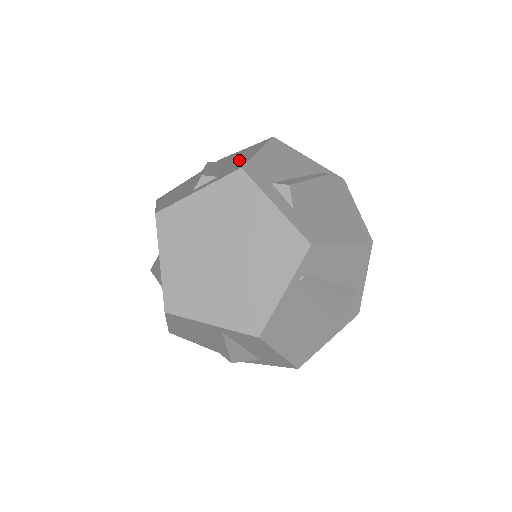
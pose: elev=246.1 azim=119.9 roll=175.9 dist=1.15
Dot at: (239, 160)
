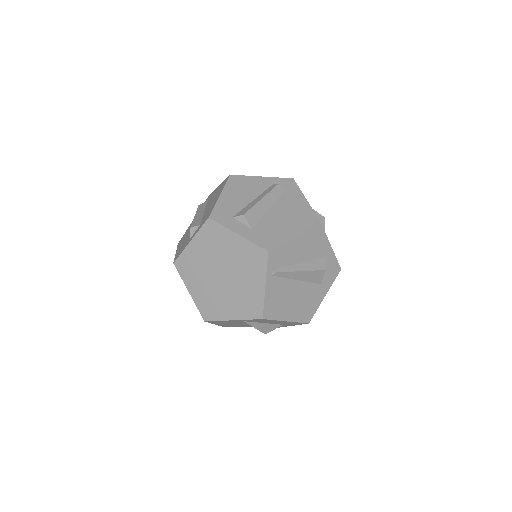
Dot at: (211, 205)
